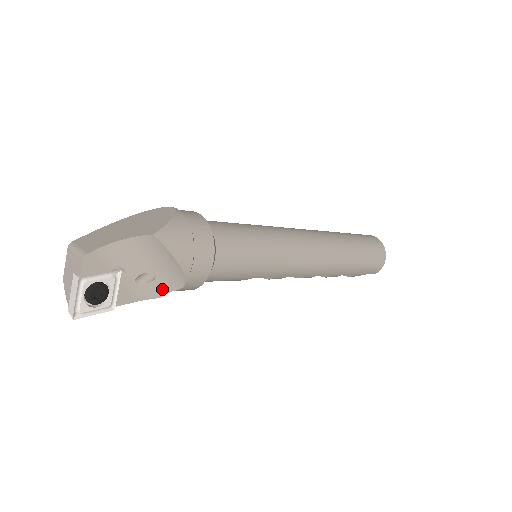
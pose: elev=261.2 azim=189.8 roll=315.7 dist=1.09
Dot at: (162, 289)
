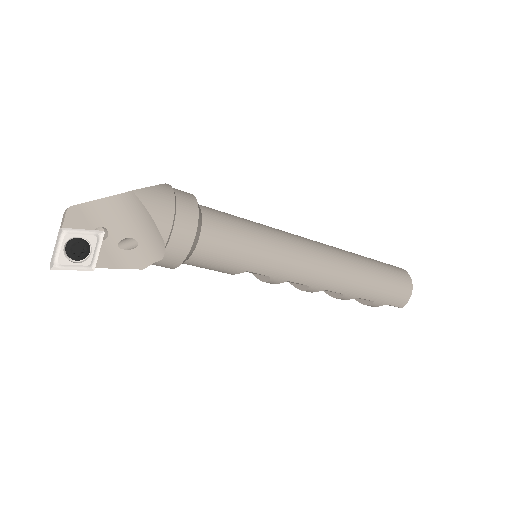
Dot at: (145, 259)
